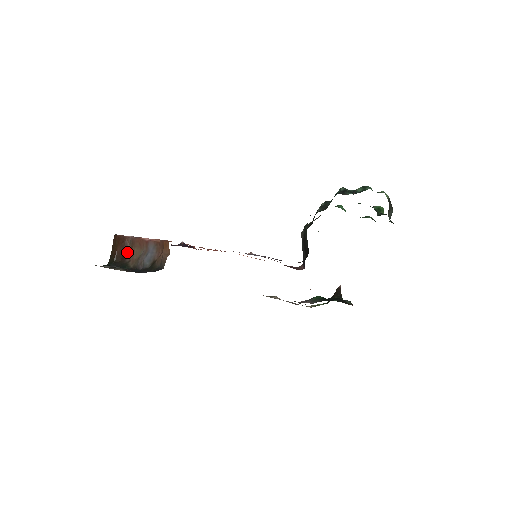
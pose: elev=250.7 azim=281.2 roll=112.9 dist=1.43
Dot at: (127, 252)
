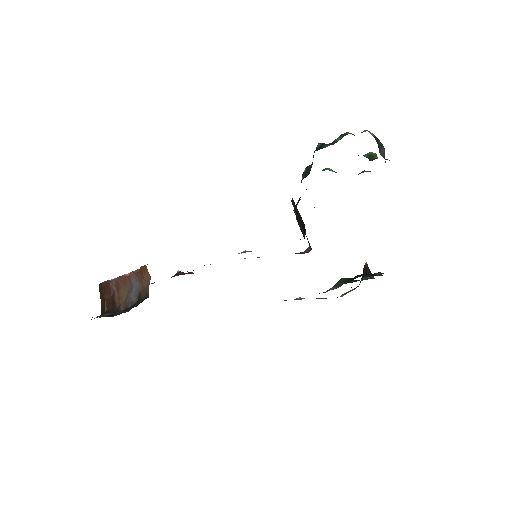
Dot at: (115, 297)
